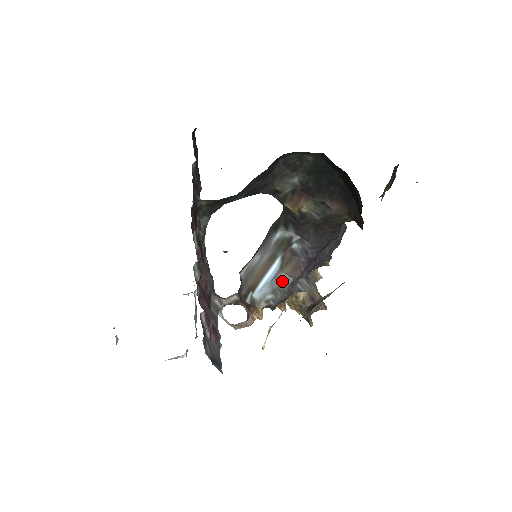
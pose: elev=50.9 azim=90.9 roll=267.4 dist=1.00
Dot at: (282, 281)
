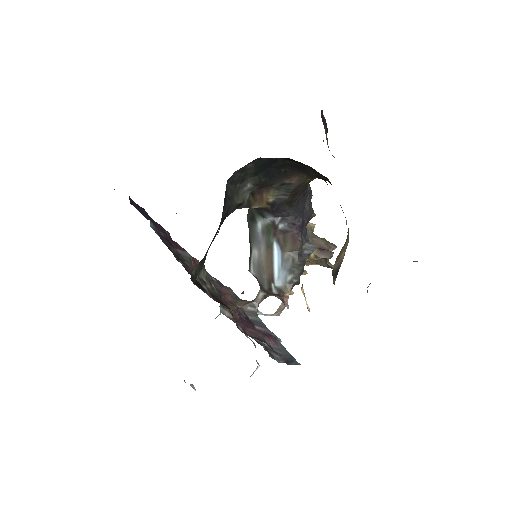
Dot at: (291, 259)
